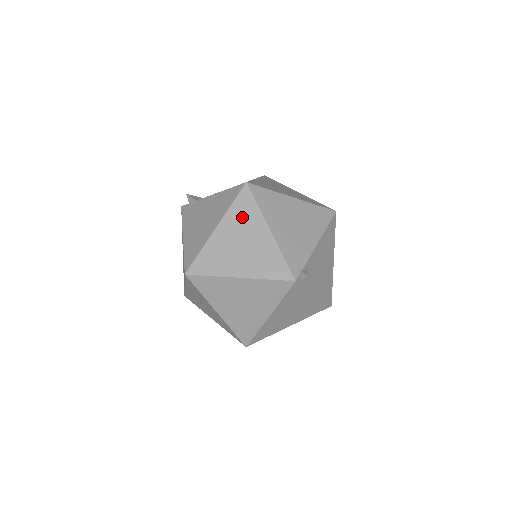
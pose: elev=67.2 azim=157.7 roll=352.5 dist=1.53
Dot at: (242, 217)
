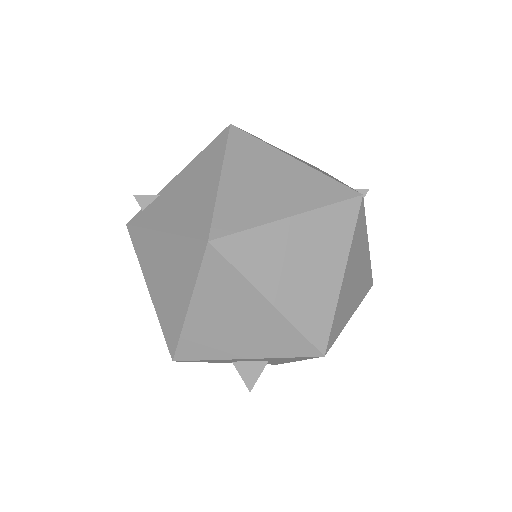
Dot at: (248, 155)
